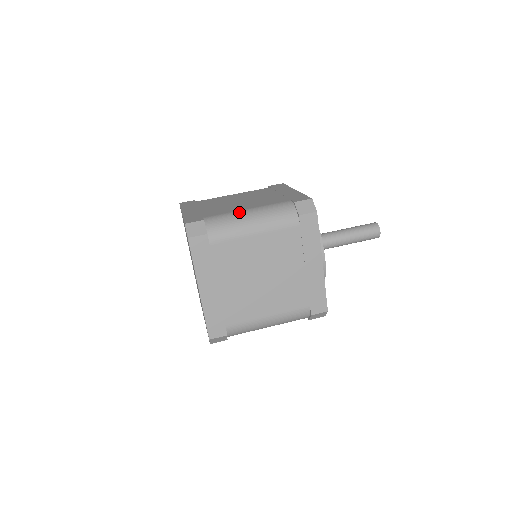
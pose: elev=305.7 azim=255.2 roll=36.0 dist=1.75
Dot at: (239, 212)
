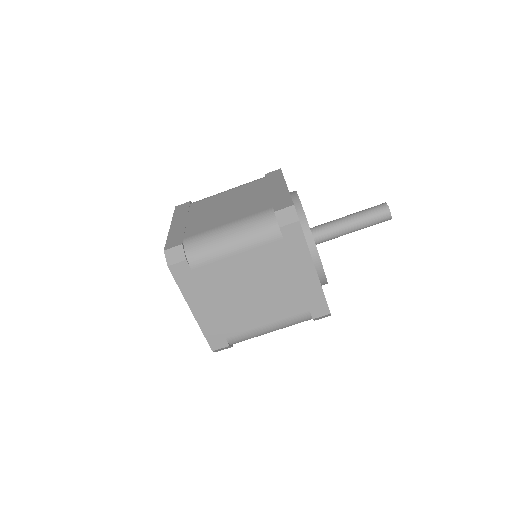
Dot at: (260, 331)
